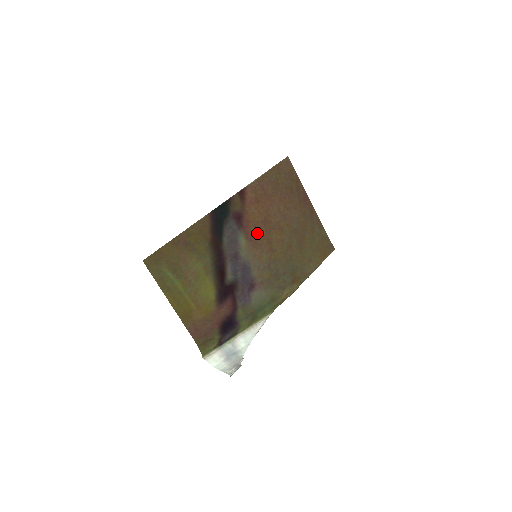
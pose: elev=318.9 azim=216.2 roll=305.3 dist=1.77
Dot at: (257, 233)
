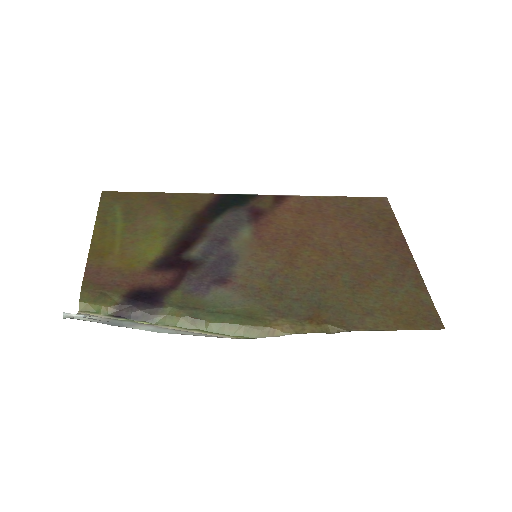
Dot at: (277, 238)
